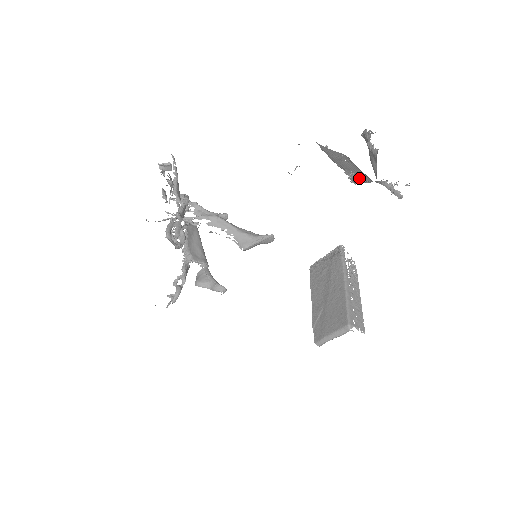
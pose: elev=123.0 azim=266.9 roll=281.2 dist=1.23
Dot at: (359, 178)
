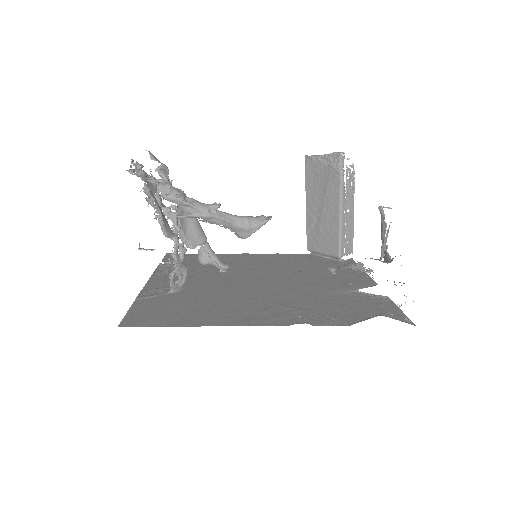
Dot at: occluded
